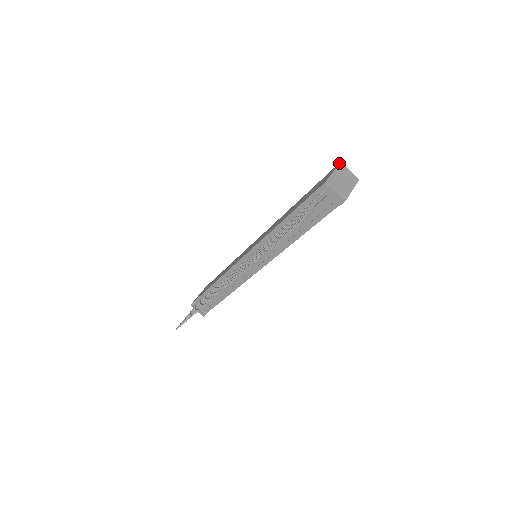
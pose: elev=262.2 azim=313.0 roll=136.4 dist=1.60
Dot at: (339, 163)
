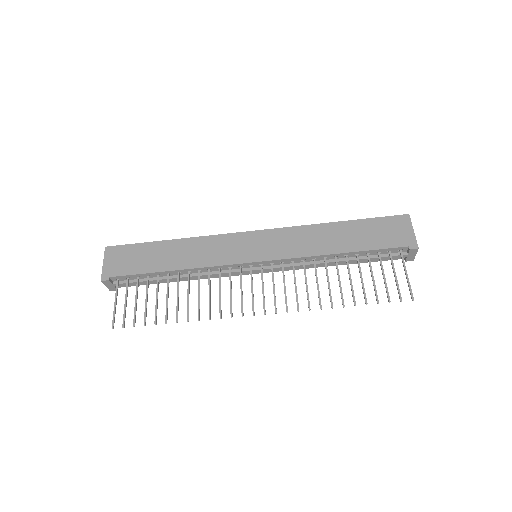
Dot at: occluded
